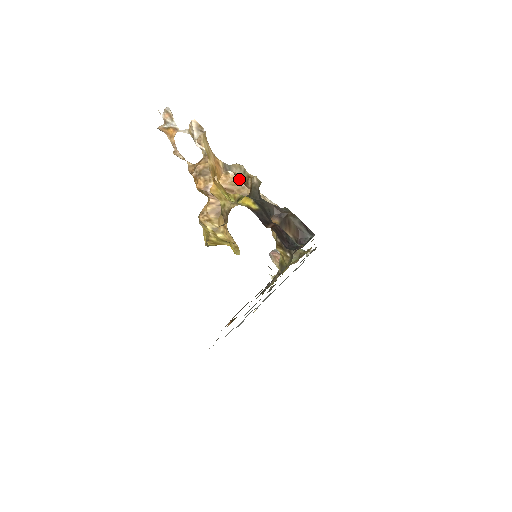
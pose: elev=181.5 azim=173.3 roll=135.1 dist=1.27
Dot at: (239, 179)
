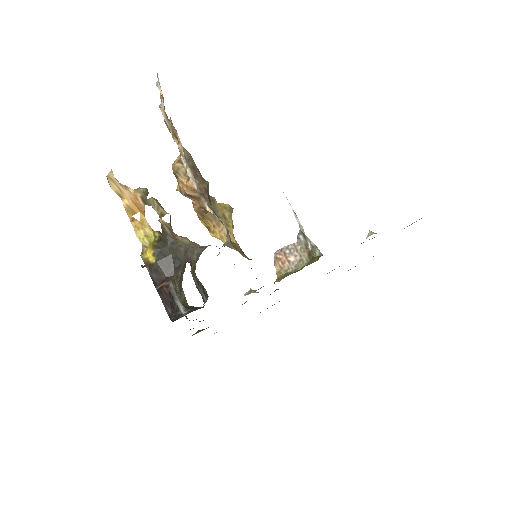
Dot at: occluded
